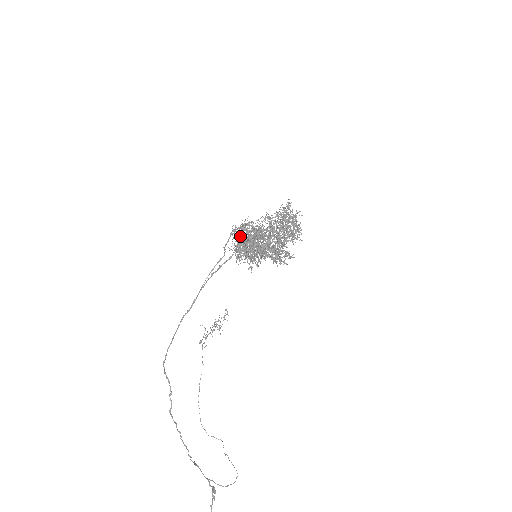
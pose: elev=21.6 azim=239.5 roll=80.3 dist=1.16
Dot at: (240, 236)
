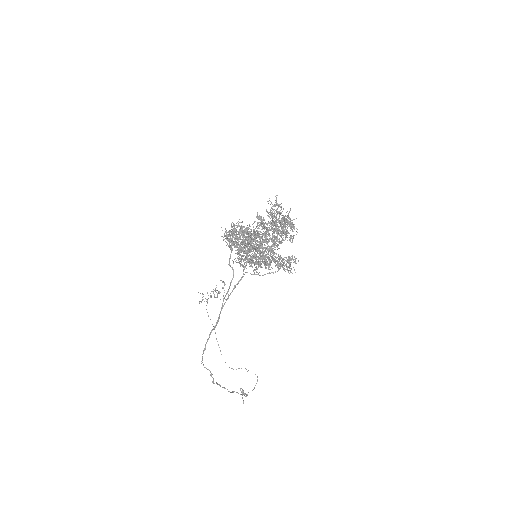
Dot at: occluded
